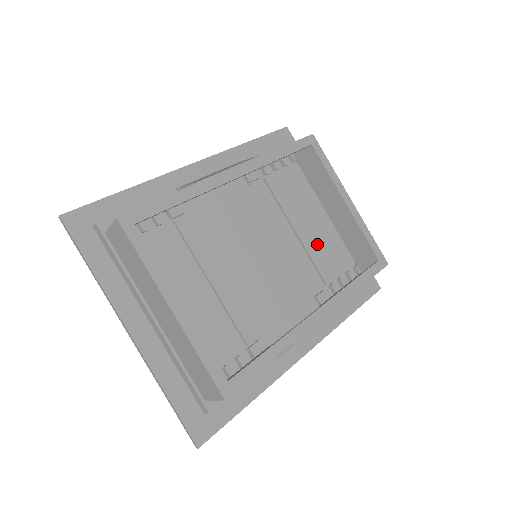
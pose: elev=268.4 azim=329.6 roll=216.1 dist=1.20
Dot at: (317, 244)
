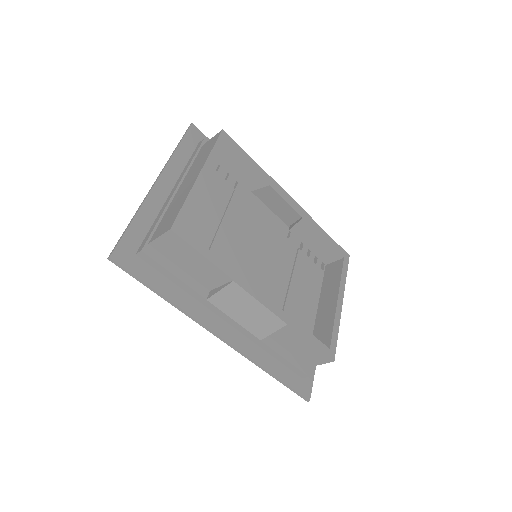
Dot at: (295, 310)
